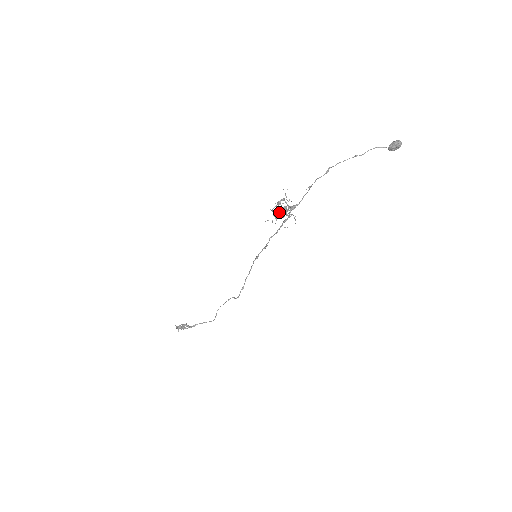
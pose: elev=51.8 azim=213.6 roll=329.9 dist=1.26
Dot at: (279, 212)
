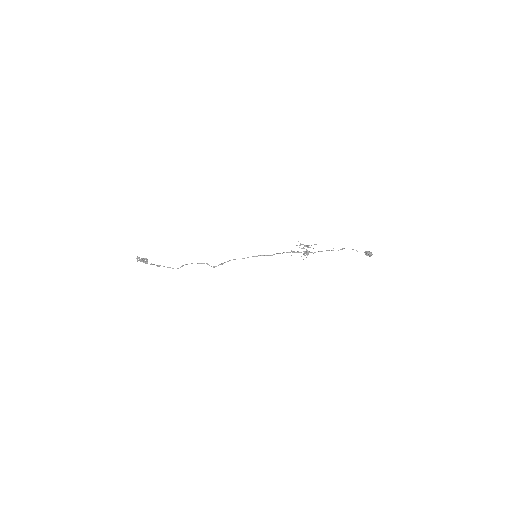
Dot at: occluded
